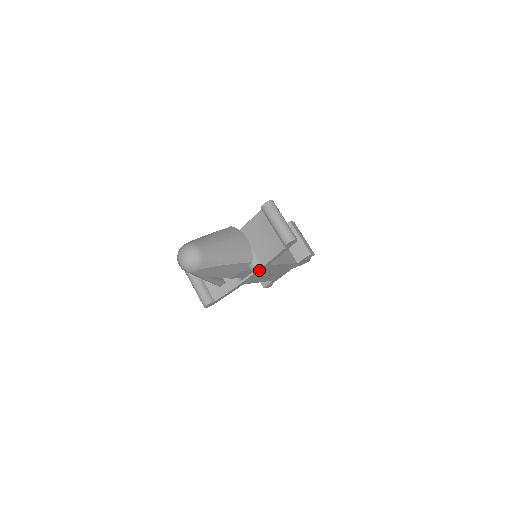
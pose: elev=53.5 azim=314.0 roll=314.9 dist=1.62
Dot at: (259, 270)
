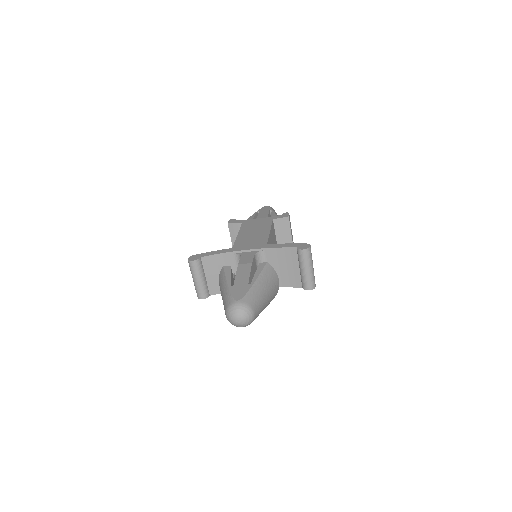
Dot at: occluded
